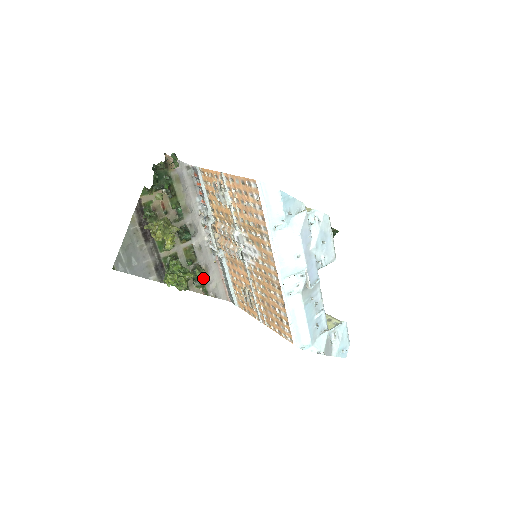
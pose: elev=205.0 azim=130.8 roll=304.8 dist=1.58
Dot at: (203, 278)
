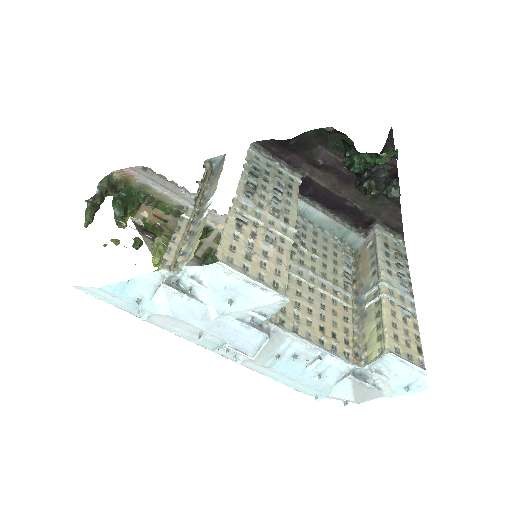
Dot at: occluded
